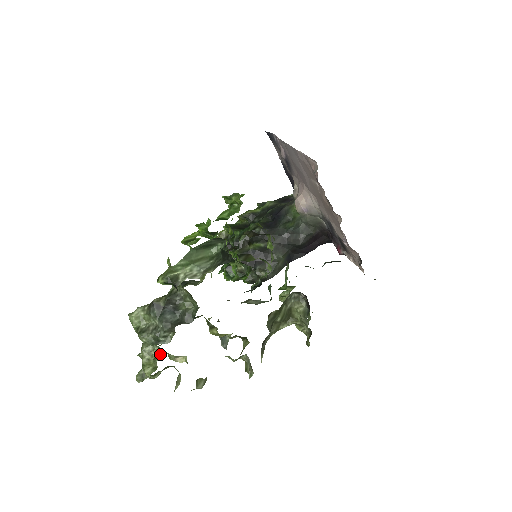
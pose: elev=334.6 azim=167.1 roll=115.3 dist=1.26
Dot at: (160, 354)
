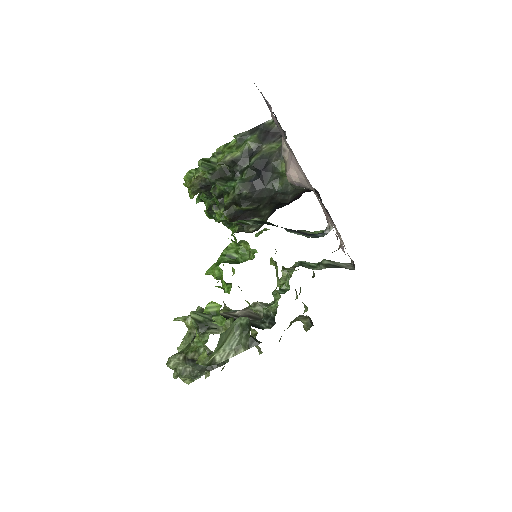
Dot at: occluded
